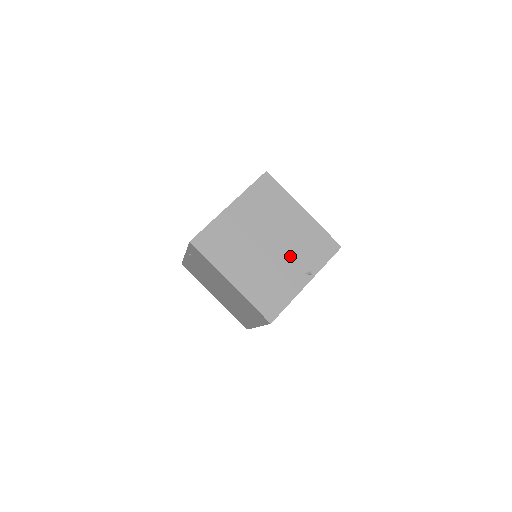
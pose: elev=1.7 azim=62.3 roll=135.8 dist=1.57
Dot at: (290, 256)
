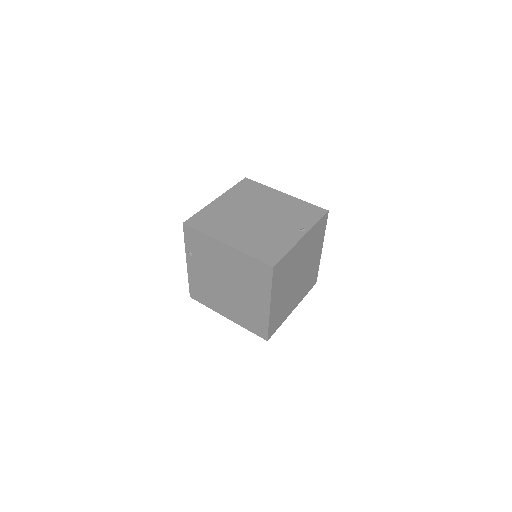
Dot at: (280, 221)
